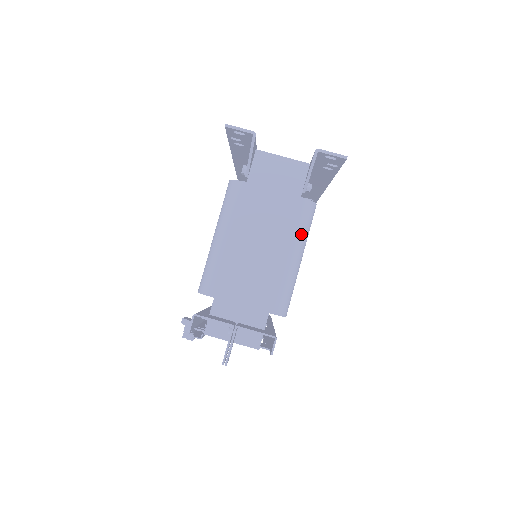
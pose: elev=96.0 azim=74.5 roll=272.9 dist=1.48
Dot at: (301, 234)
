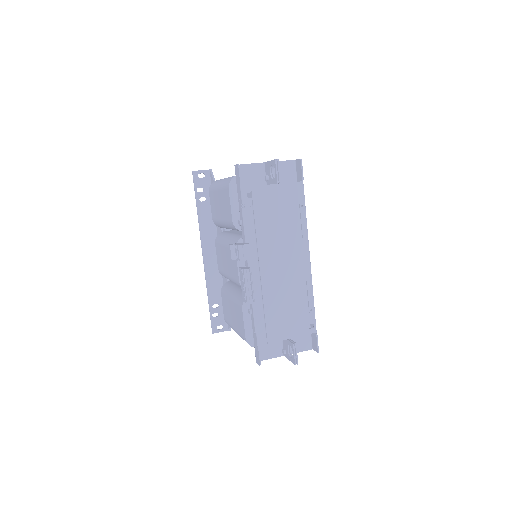
Dot at: occluded
